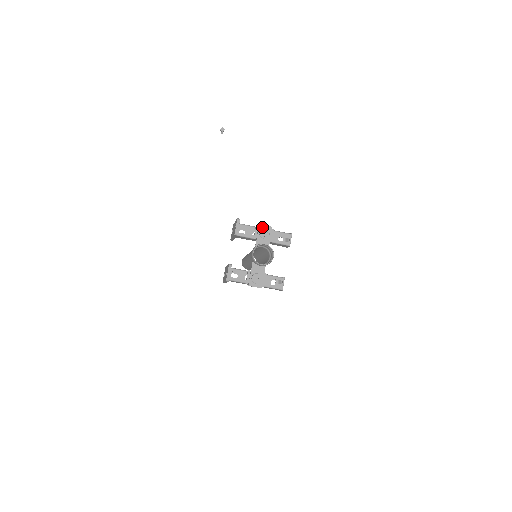
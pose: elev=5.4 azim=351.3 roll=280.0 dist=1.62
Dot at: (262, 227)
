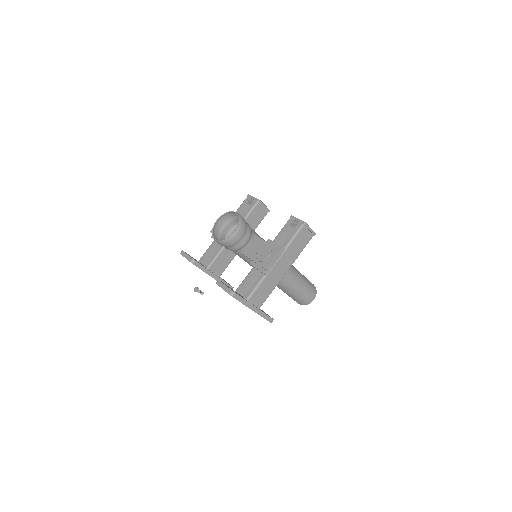
Dot at: occluded
